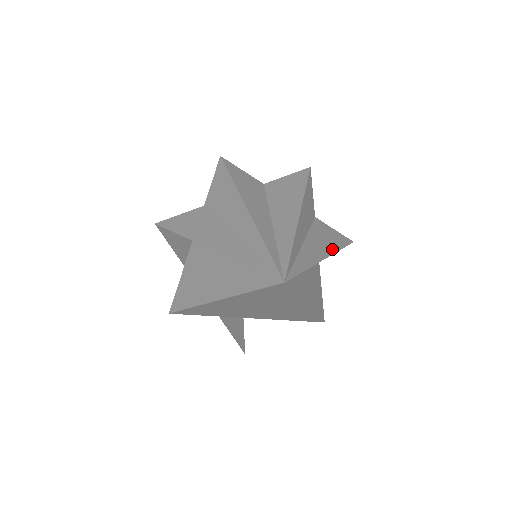
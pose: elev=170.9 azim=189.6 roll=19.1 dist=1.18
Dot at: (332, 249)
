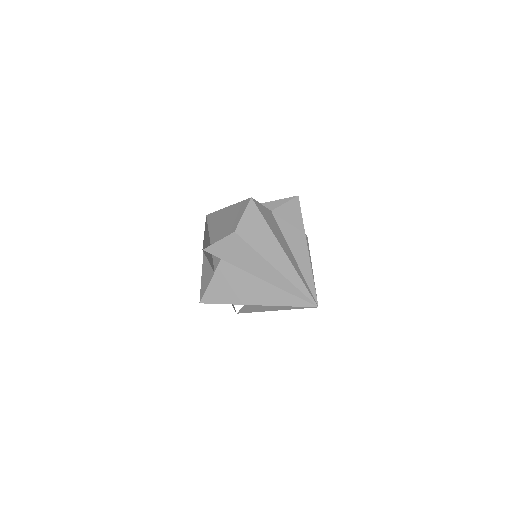
Dot at: (309, 254)
